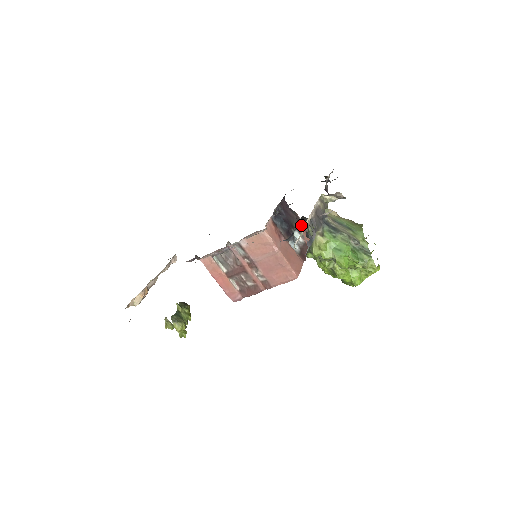
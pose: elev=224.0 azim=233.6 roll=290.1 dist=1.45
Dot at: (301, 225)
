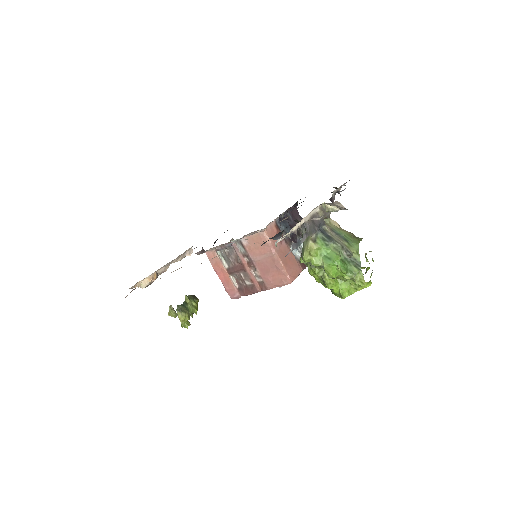
Dot at: occluded
